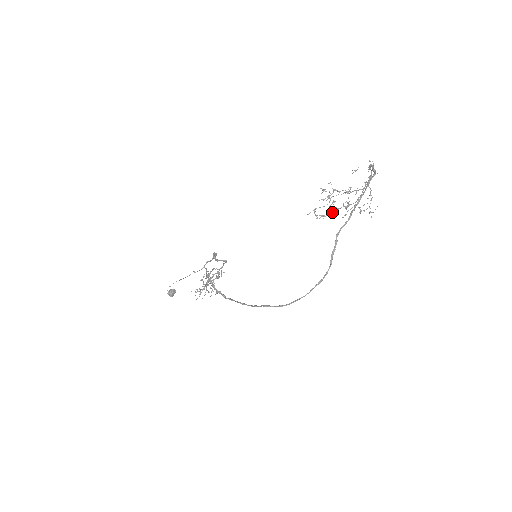
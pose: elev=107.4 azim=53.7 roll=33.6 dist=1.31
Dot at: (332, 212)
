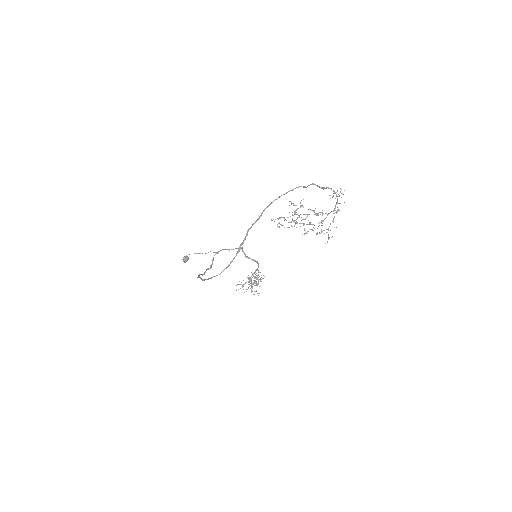
Dot at: occluded
